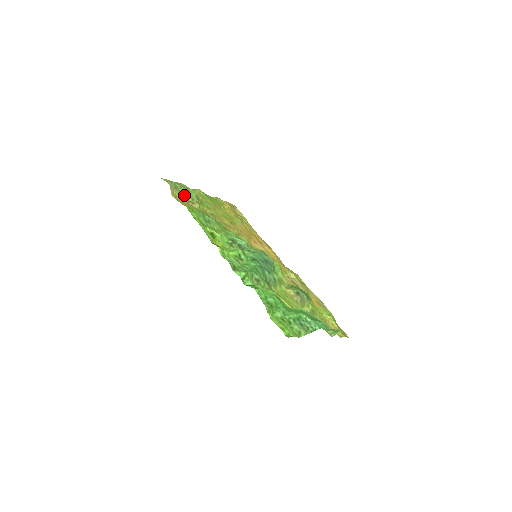
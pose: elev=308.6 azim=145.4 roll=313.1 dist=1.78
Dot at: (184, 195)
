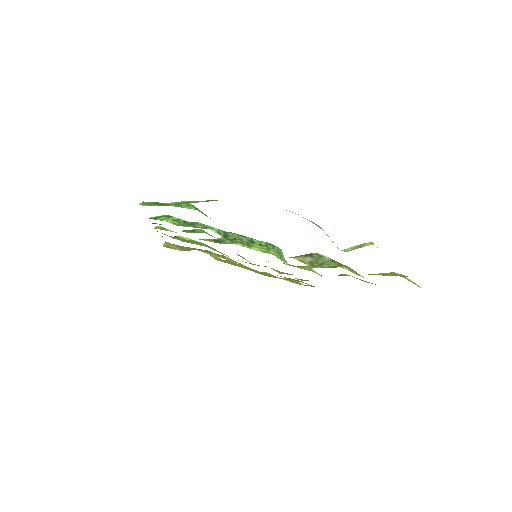
Dot at: (186, 249)
